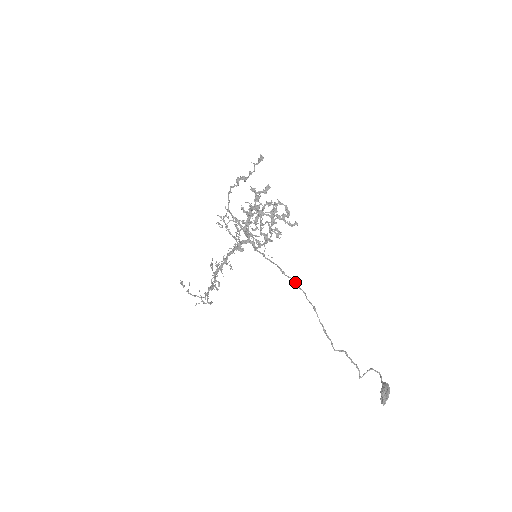
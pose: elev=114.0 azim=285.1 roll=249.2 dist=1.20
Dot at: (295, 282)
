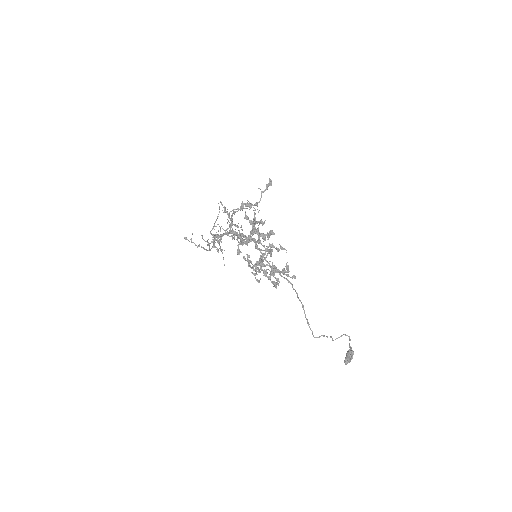
Dot at: (290, 282)
